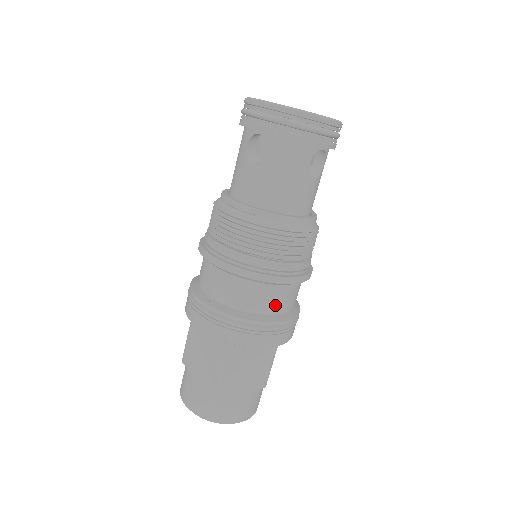
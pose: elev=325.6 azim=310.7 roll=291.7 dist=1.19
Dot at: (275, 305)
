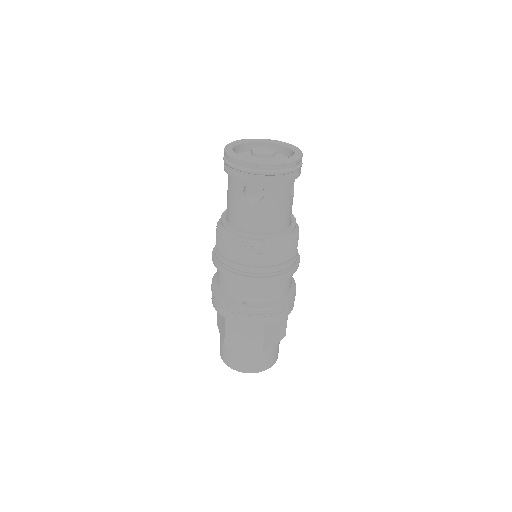
Dot at: (286, 288)
